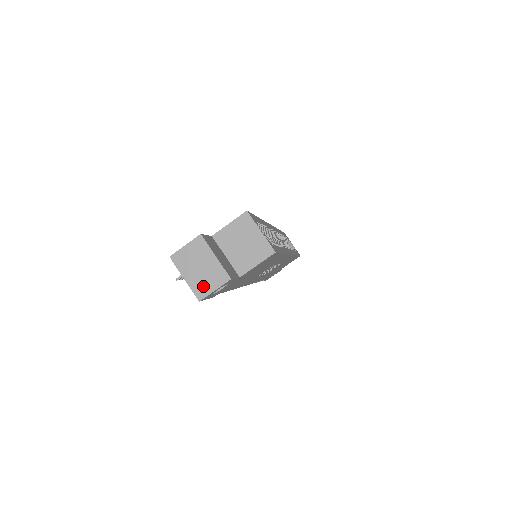
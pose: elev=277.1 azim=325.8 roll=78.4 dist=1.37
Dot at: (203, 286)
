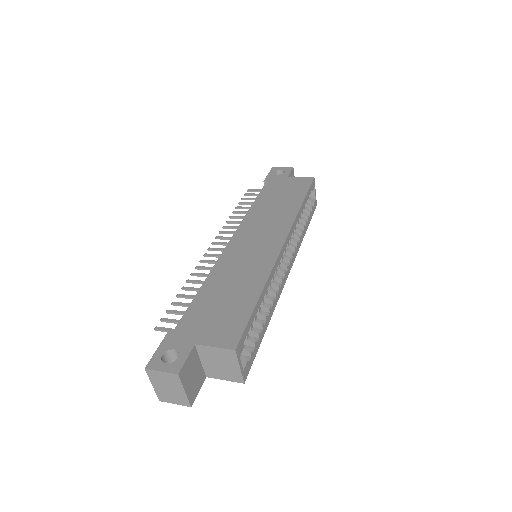
Dot at: (166, 397)
